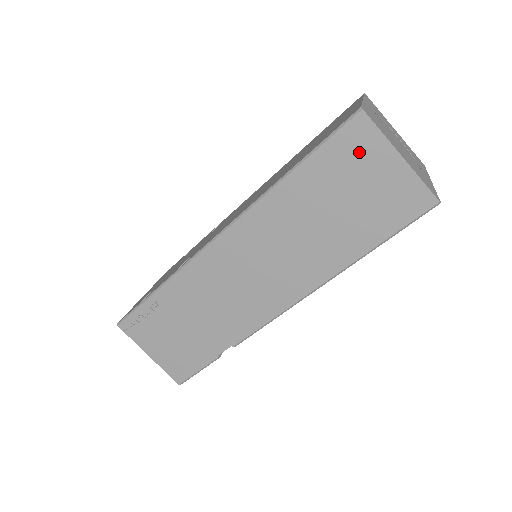
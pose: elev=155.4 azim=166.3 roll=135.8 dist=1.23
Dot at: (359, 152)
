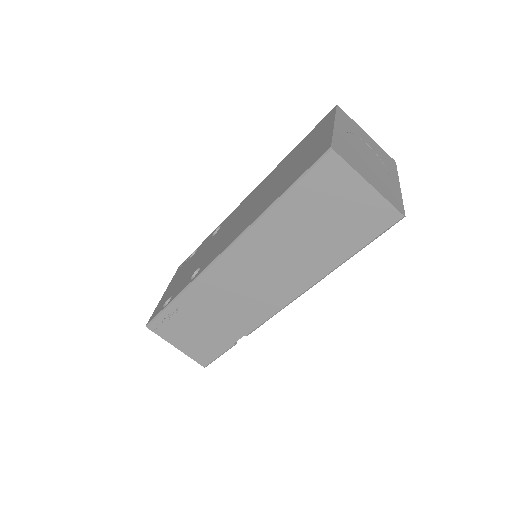
Dot at: (333, 182)
